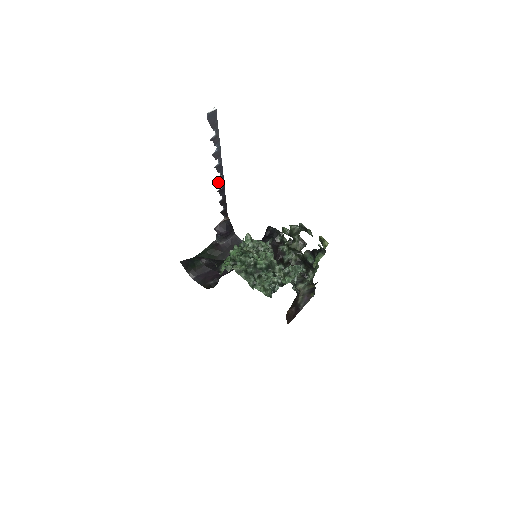
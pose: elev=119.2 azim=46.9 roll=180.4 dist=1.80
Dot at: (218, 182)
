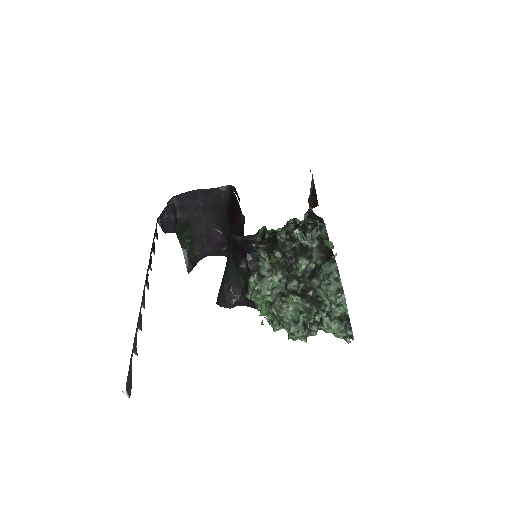
Dot at: (147, 280)
